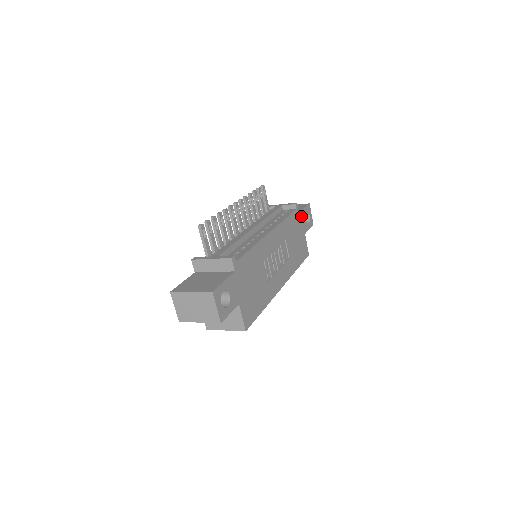
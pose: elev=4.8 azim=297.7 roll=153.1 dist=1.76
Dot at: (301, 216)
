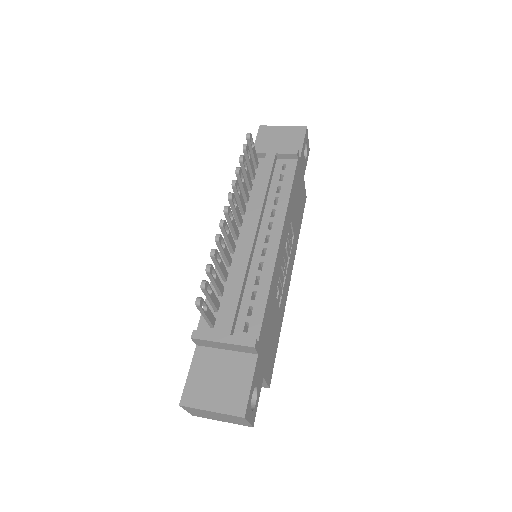
Dot at: (301, 160)
